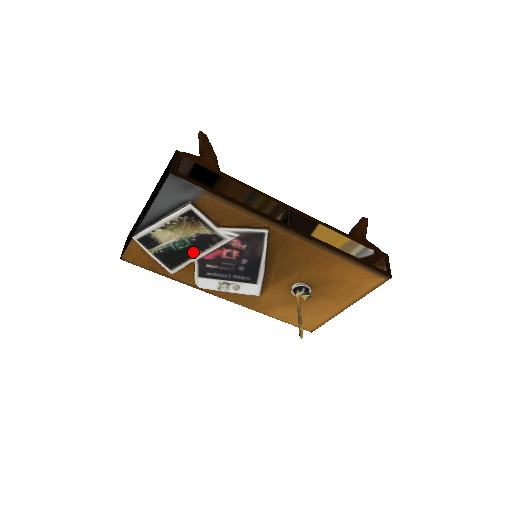
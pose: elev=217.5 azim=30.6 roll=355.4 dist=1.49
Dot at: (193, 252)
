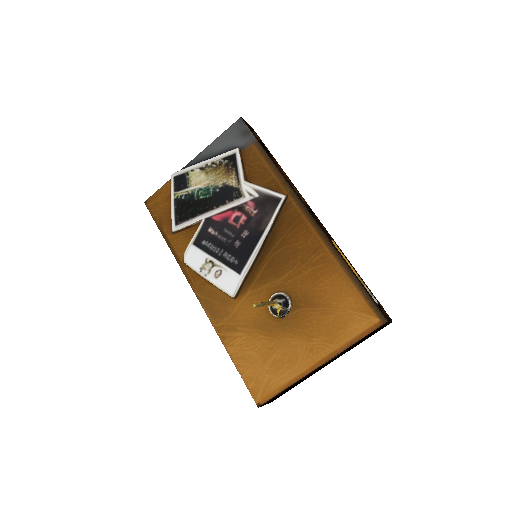
Dot at: (208, 206)
